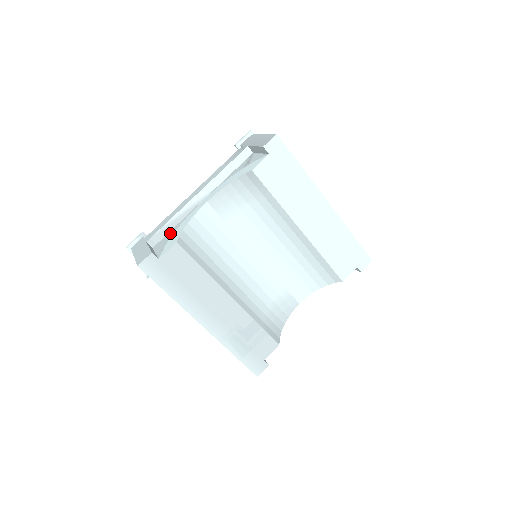
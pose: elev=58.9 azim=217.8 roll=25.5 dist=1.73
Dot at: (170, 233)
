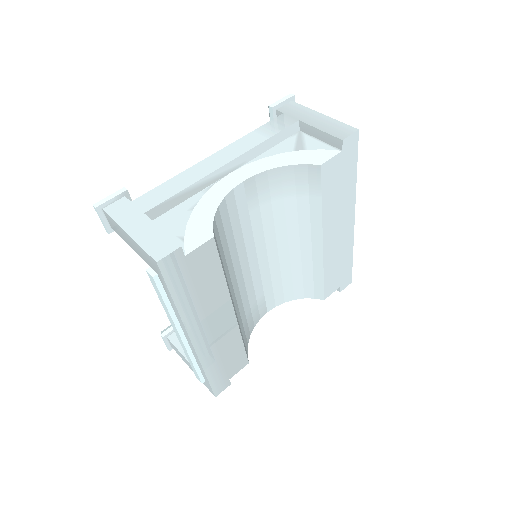
Dot at: (182, 209)
